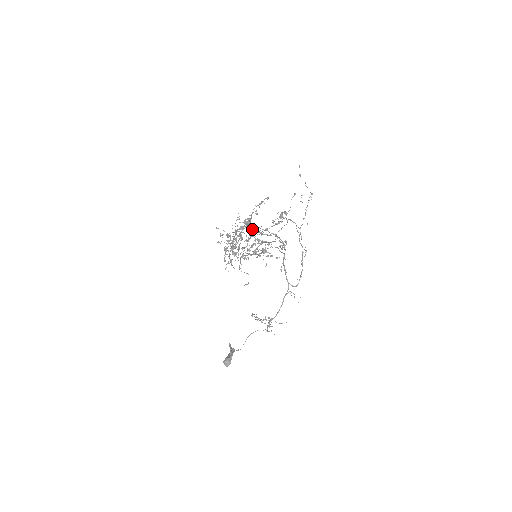
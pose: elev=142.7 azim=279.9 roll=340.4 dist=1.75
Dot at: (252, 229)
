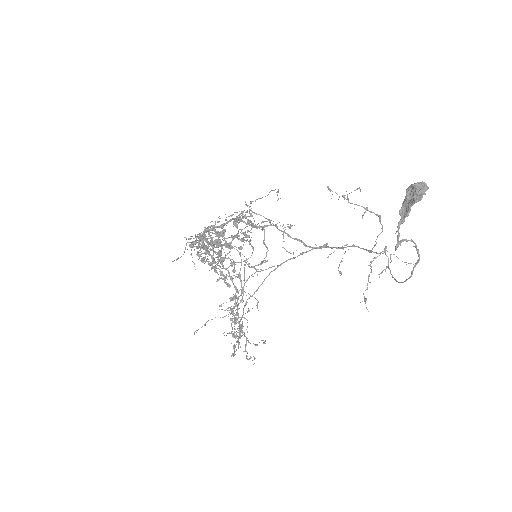
Dot at: (215, 226)
